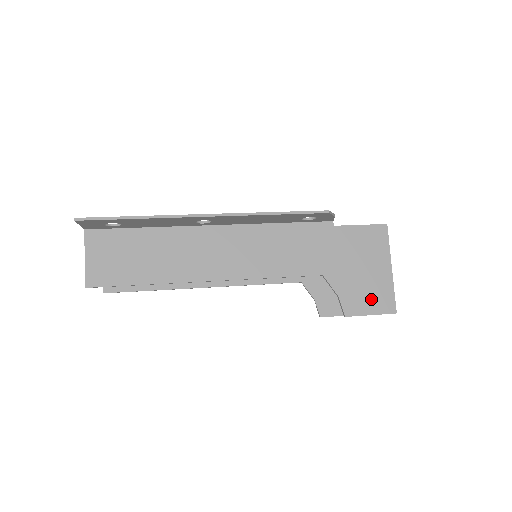
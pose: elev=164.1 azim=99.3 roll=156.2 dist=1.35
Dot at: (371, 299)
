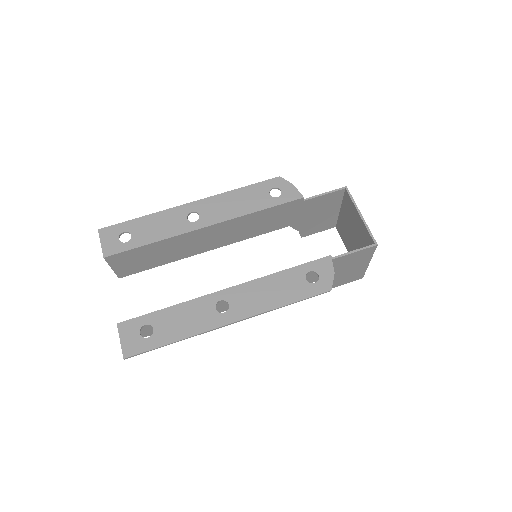
Dot at: (347, 279)
